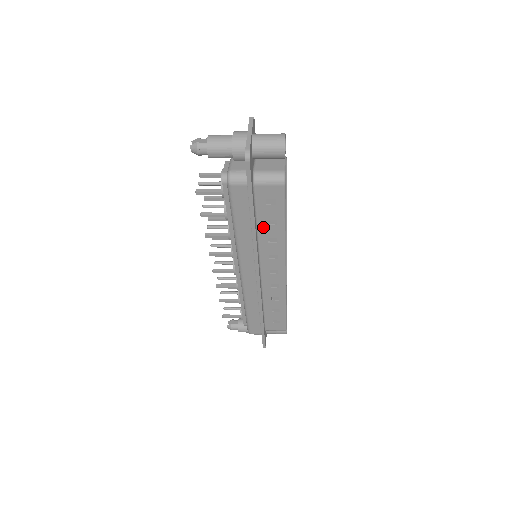
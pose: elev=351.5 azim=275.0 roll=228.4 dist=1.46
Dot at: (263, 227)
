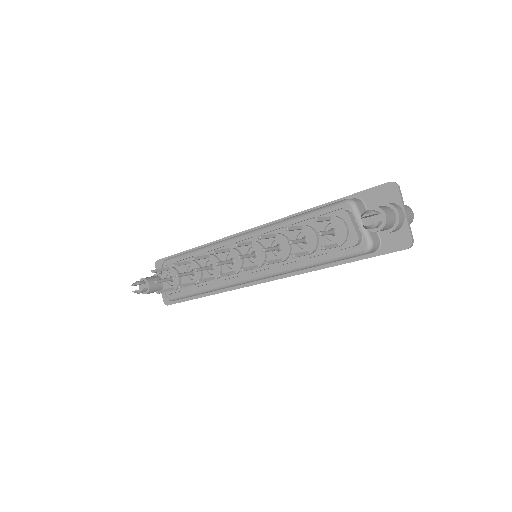
Dot at: occluded
